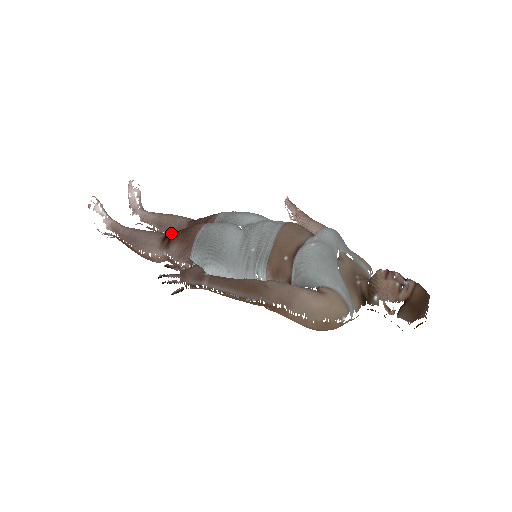
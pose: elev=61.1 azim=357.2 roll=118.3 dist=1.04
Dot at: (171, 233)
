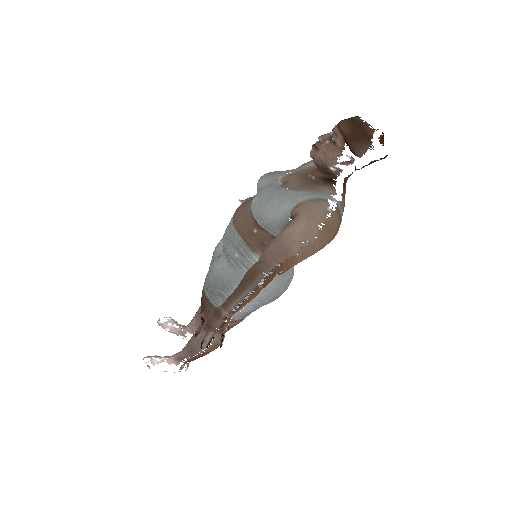
Dot at: occluded
